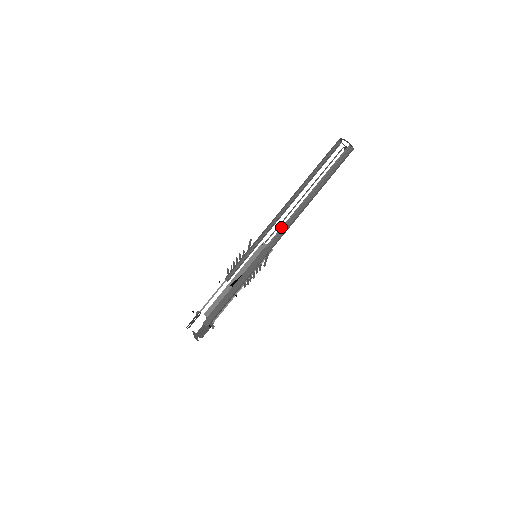
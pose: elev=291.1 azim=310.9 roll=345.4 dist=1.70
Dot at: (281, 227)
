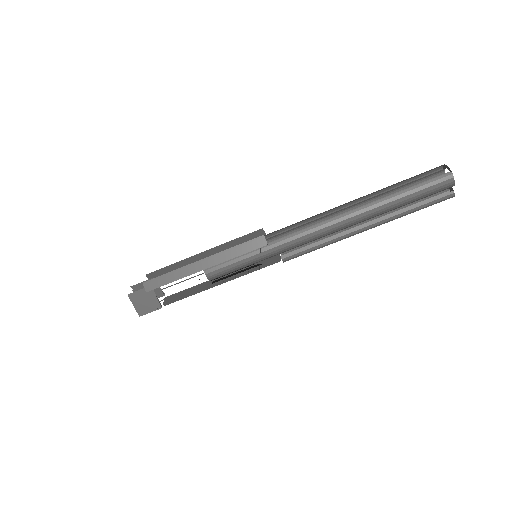
Dot at: (301, 230)
